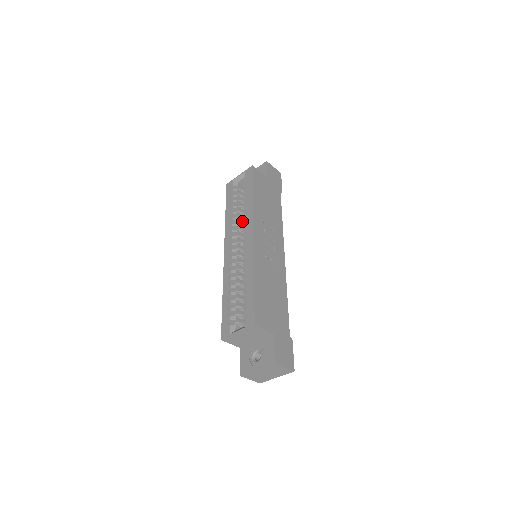
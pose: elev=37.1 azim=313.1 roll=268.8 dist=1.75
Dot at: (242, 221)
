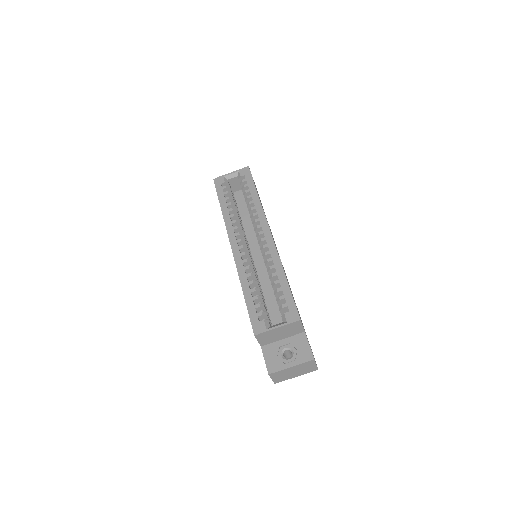
Dot at: (240, 219)
